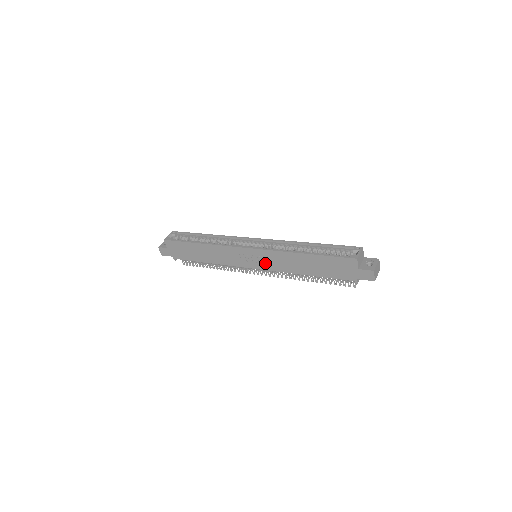
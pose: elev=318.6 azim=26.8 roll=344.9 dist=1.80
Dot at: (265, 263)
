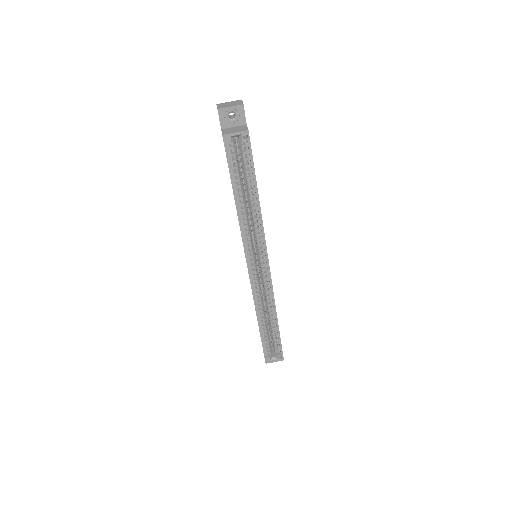
Dot at: occluded
